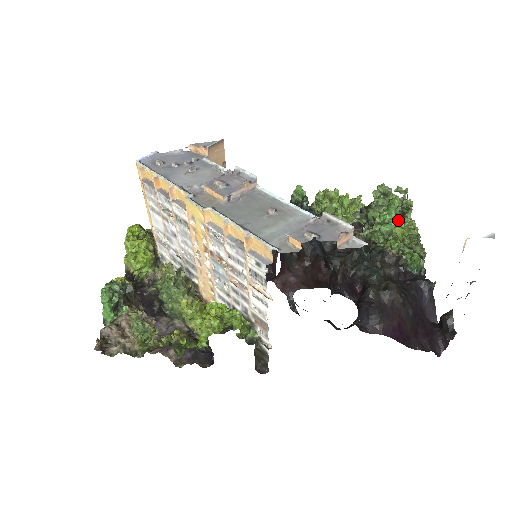
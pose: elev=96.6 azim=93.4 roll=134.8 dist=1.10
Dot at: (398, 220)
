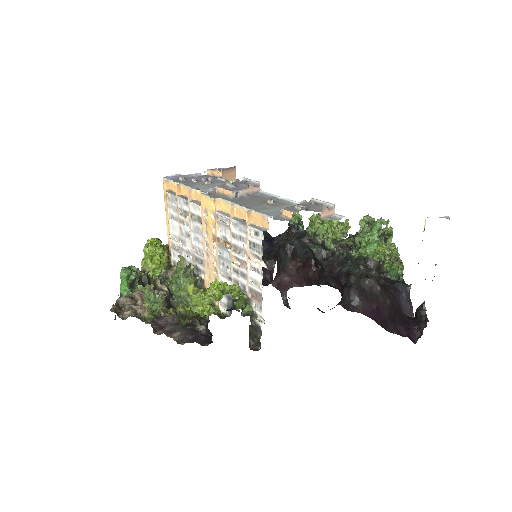
Dot at: occluded
